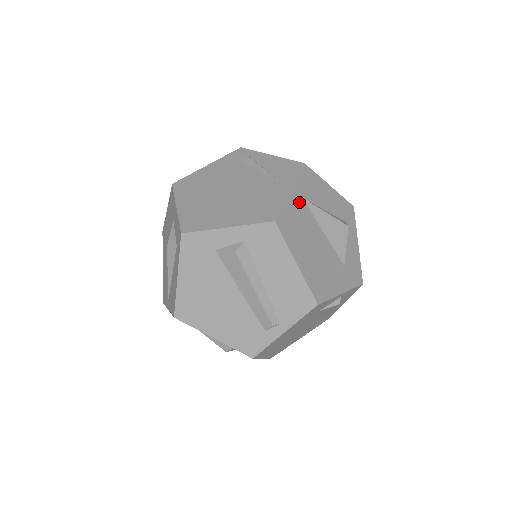
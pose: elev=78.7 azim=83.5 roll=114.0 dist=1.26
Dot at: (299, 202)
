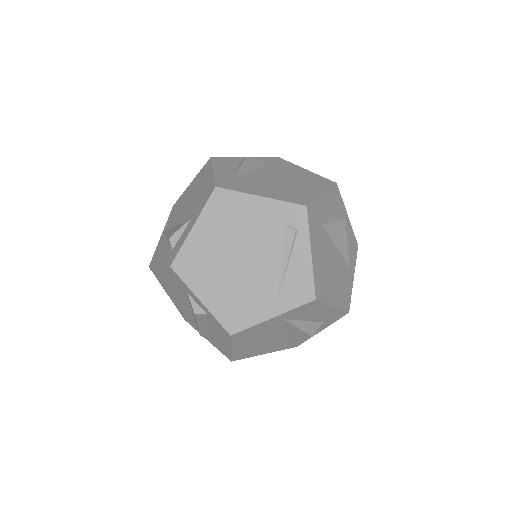
Dot at: (275, 322)
